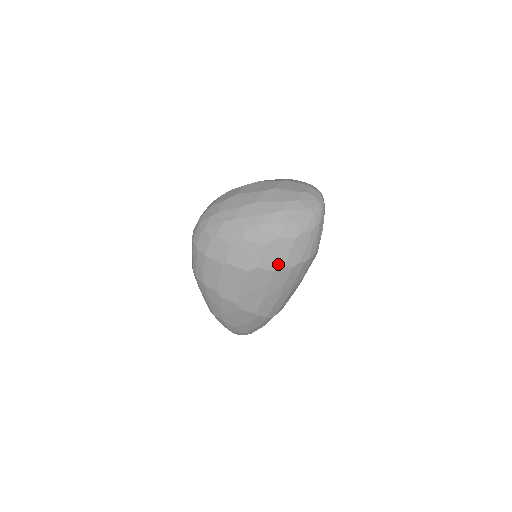
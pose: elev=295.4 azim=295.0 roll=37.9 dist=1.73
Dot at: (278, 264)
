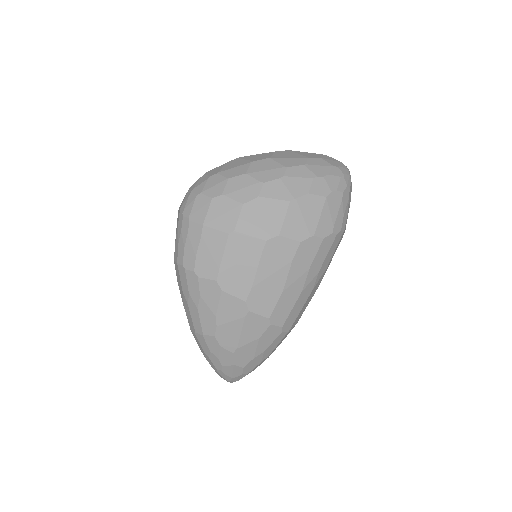
Dot at: (306, 231)
